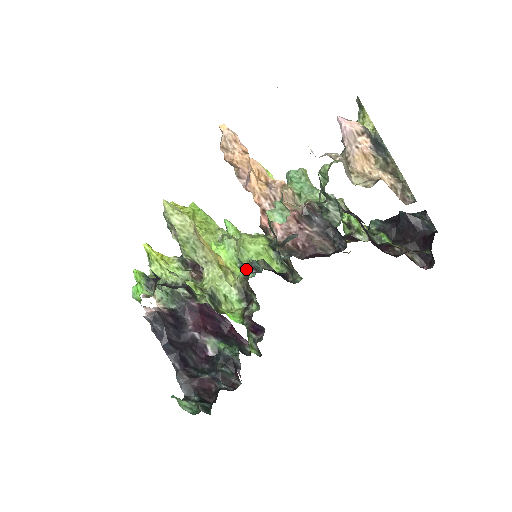
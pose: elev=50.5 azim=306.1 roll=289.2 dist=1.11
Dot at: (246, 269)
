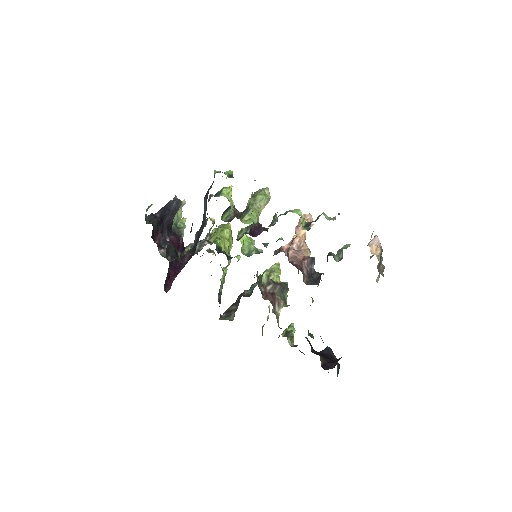
Dot at: (245, 252)
